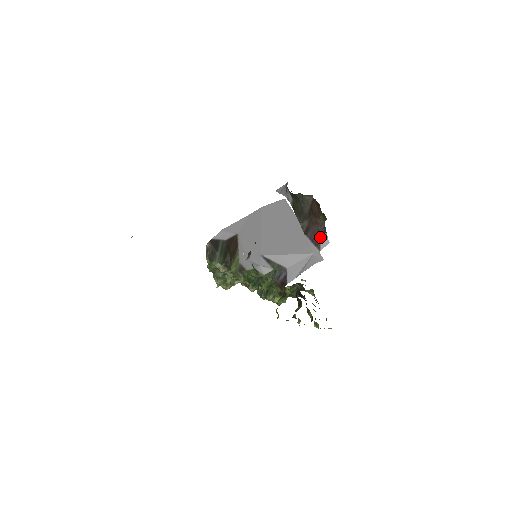
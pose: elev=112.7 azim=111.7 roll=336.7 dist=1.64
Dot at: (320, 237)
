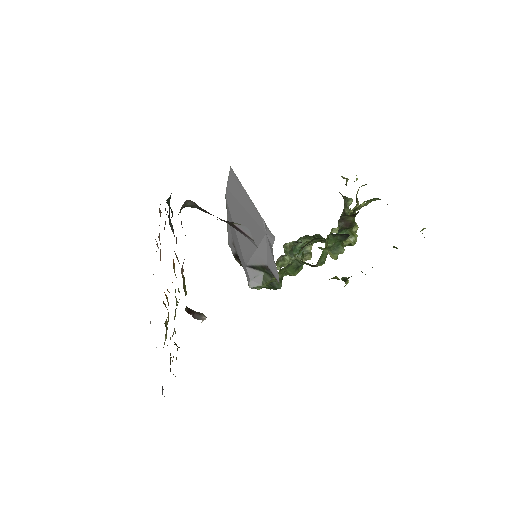
Dot at: (238, 229)
